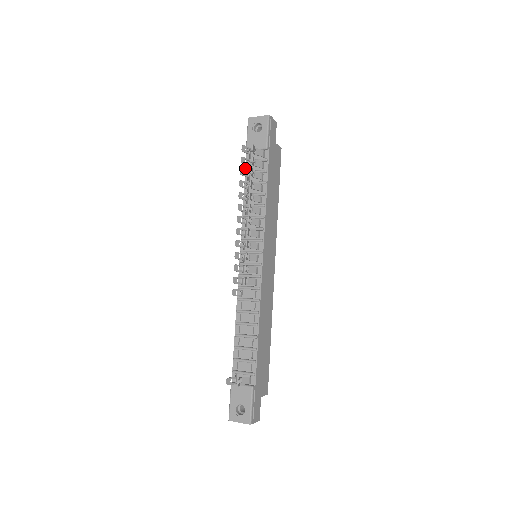
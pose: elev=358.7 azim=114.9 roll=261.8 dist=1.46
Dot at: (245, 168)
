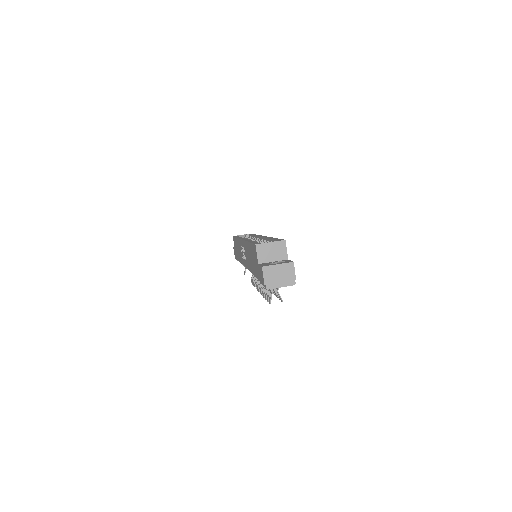
Dot at: occluded
